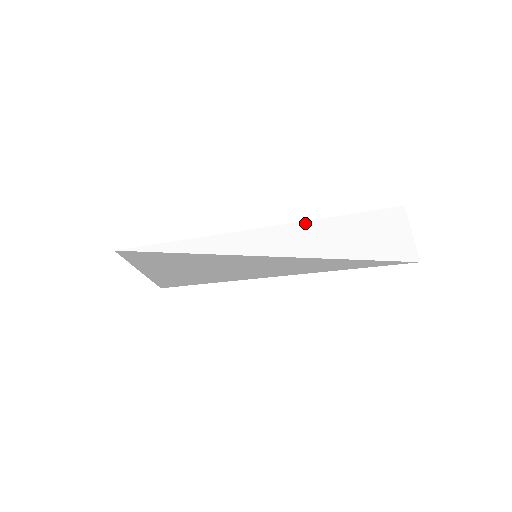
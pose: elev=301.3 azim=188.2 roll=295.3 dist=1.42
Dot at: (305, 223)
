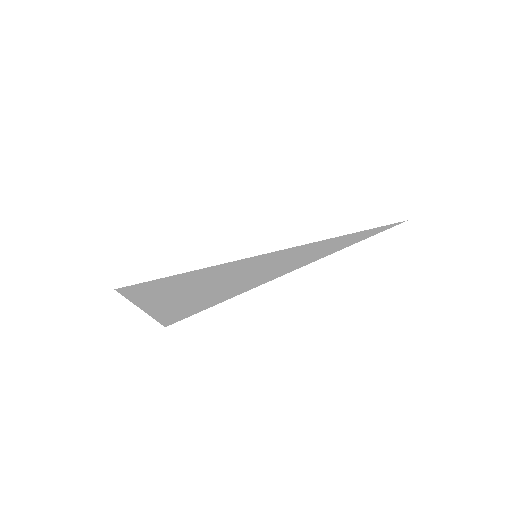
Dot at: (297, 202)
